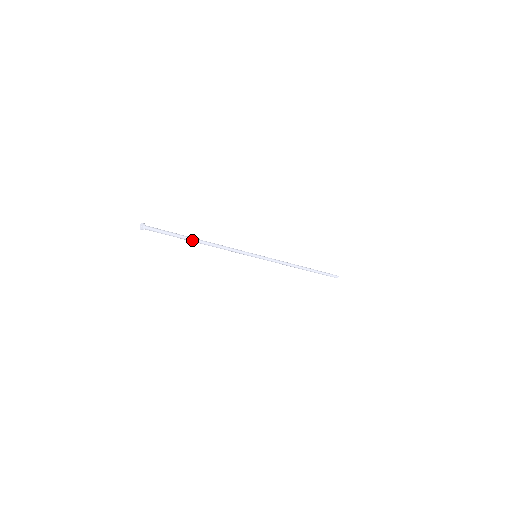
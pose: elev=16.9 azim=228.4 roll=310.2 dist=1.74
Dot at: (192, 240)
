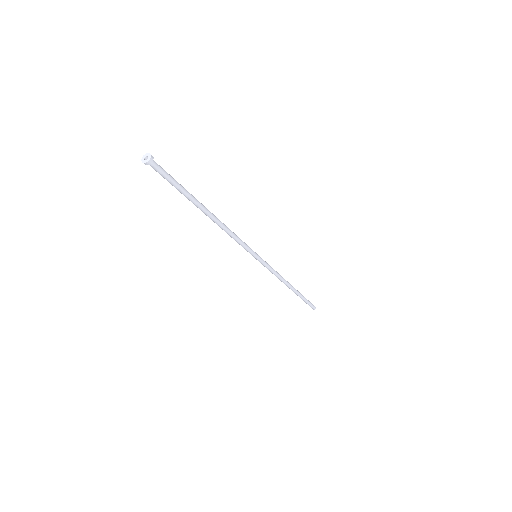
Dot at: (201, 205)
